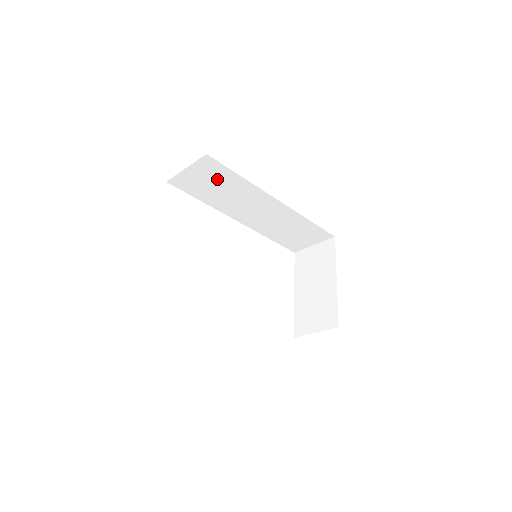
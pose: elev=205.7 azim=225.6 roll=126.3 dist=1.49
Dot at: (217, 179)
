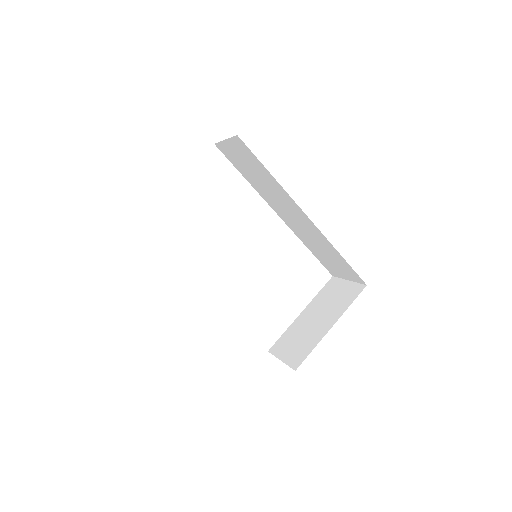
Dot at: (252, 164)
